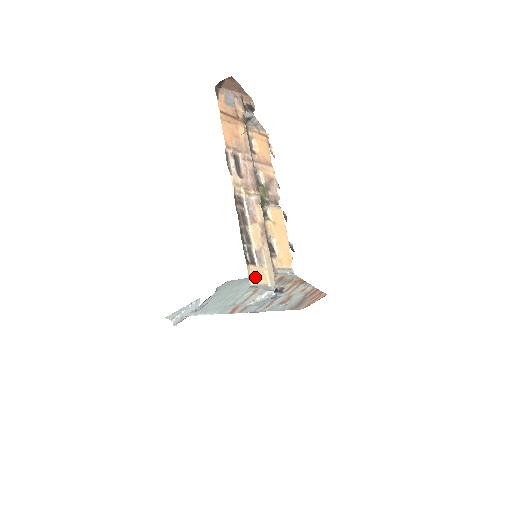
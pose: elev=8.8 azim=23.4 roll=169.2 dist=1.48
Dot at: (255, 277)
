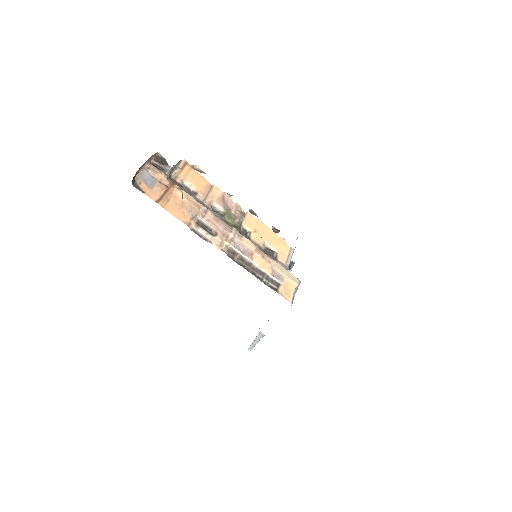
Dot at: (288, 293)
